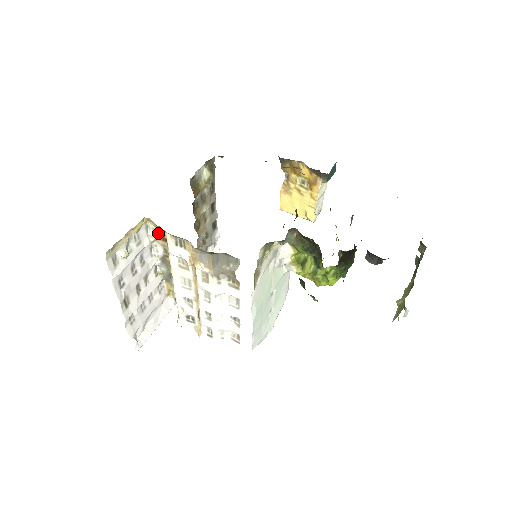
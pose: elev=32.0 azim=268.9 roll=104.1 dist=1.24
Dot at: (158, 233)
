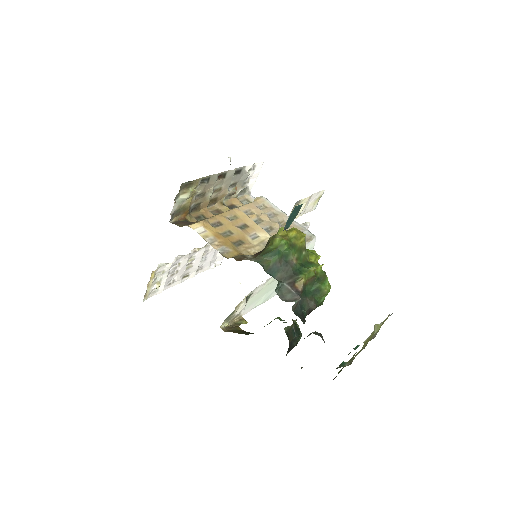
Dot at: occluded
